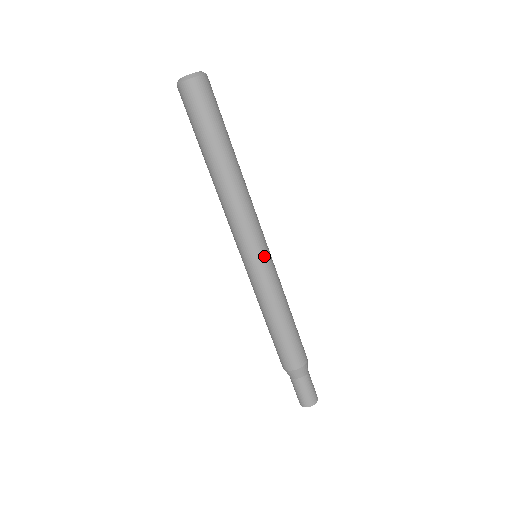
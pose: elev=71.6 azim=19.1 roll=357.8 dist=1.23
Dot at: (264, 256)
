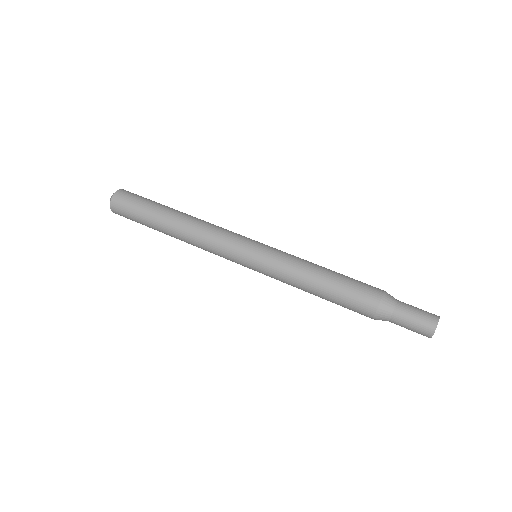
Dot at: occluded
